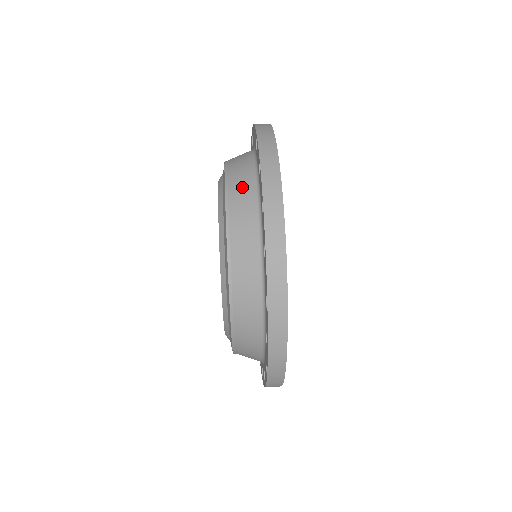
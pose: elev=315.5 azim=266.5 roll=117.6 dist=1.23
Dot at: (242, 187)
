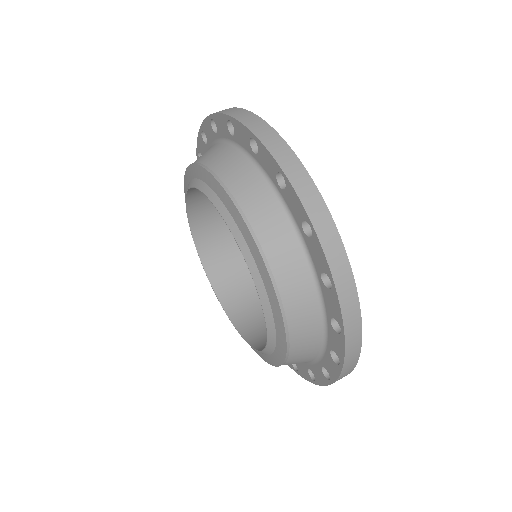
Dot at: (221, 157)
